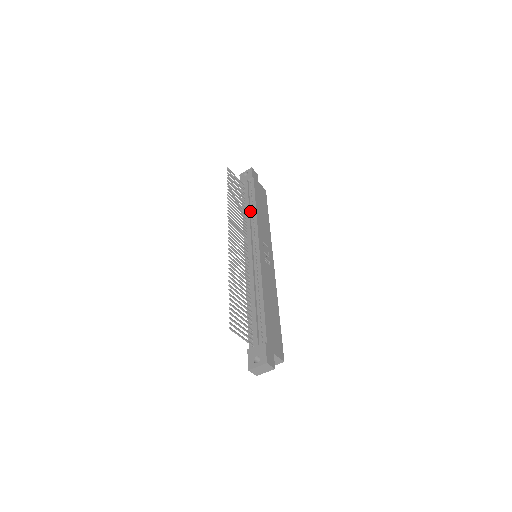
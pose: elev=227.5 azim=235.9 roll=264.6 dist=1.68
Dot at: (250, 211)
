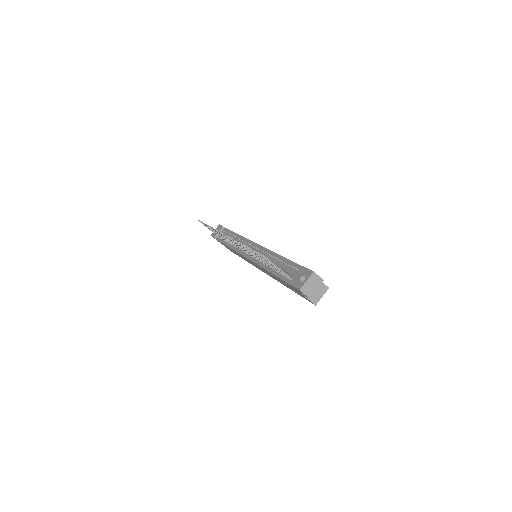
Dot at: occluded
